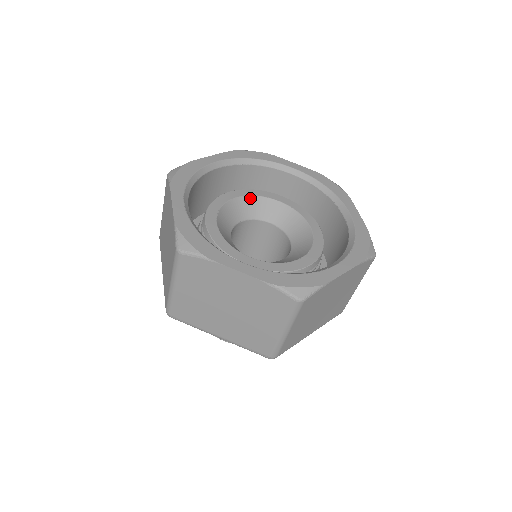
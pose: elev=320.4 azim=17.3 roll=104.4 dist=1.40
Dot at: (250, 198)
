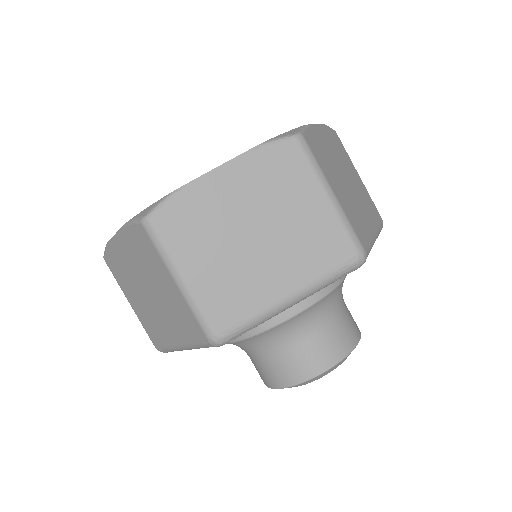
Dot at: occluded
